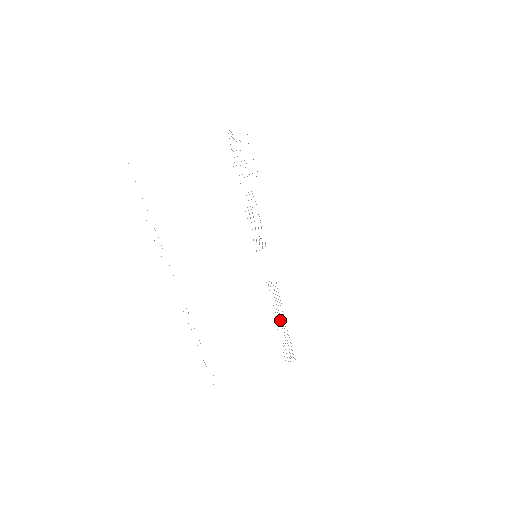
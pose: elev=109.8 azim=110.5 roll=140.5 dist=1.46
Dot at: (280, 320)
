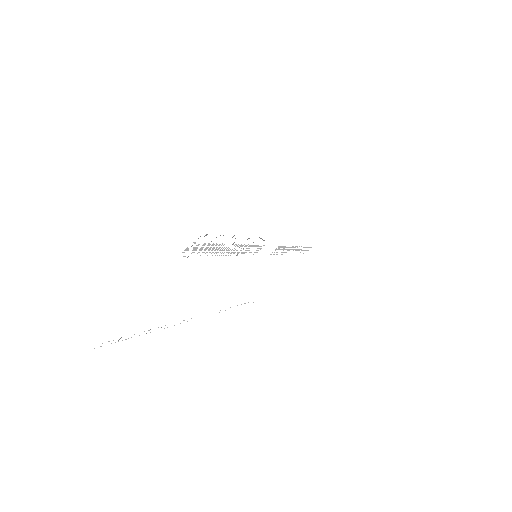
Dot at: occluded
